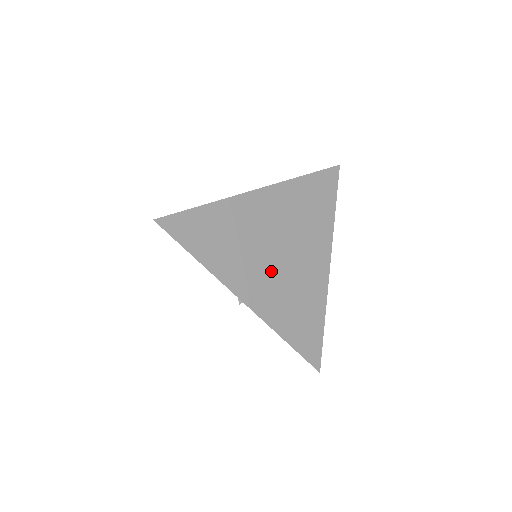
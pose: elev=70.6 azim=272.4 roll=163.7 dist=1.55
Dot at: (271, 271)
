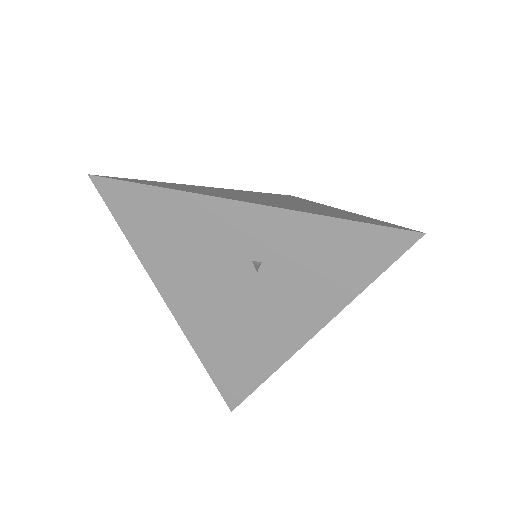
Dot at: occluded
